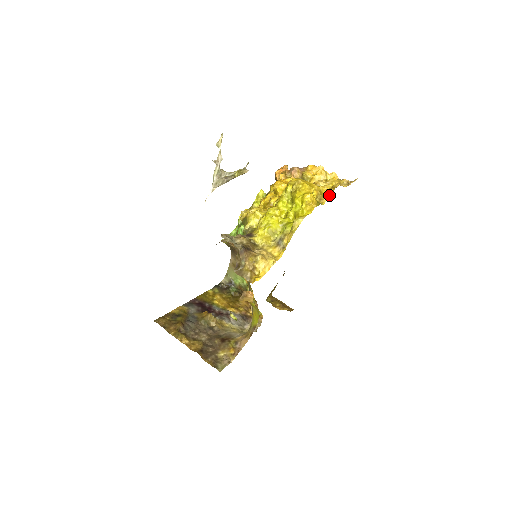
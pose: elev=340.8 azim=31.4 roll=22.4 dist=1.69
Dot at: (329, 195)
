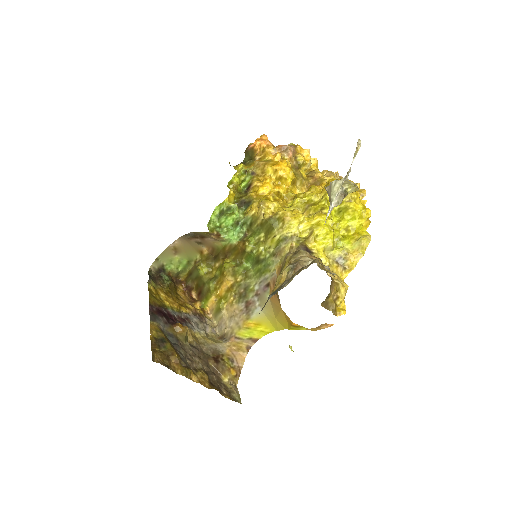
Dot at: occluded
